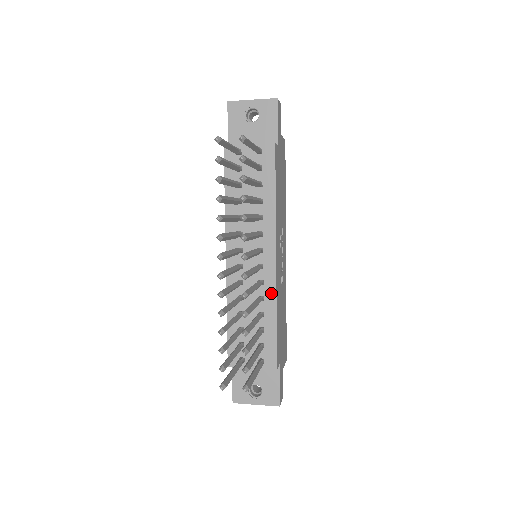
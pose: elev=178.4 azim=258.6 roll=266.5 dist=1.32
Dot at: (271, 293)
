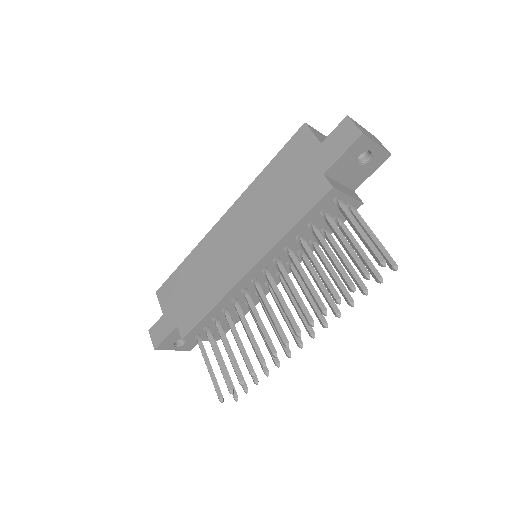
Dot at: occluded
